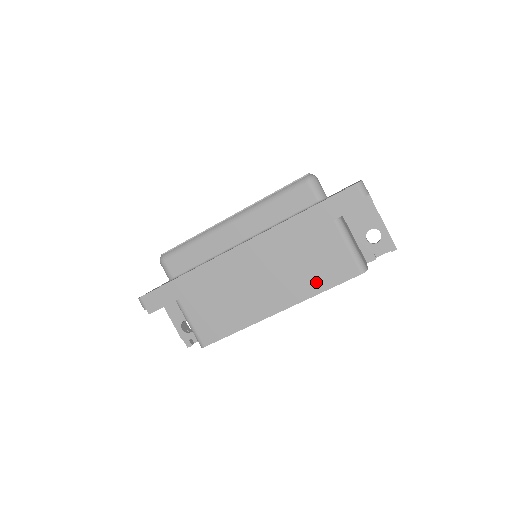
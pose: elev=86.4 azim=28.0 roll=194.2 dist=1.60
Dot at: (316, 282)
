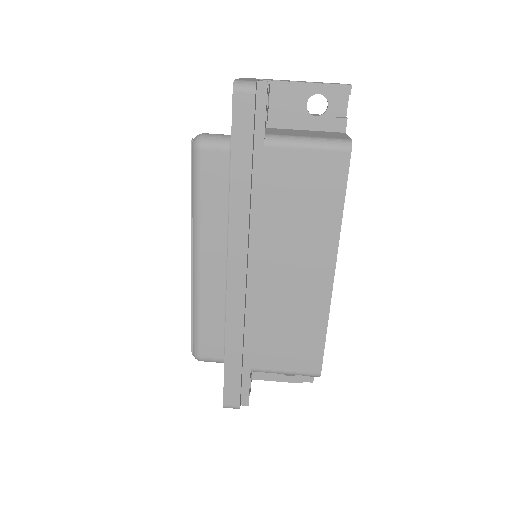
Dot at: (326, 211)
